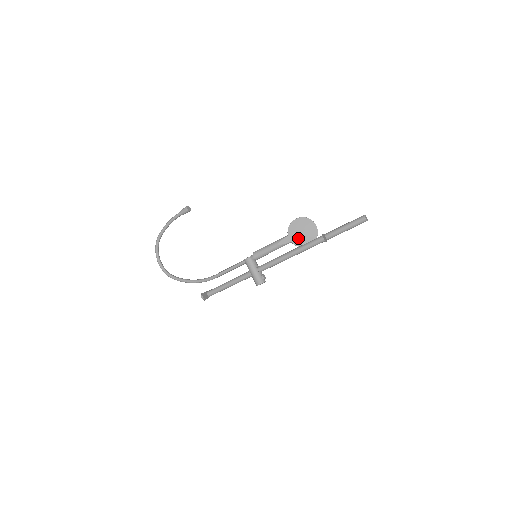
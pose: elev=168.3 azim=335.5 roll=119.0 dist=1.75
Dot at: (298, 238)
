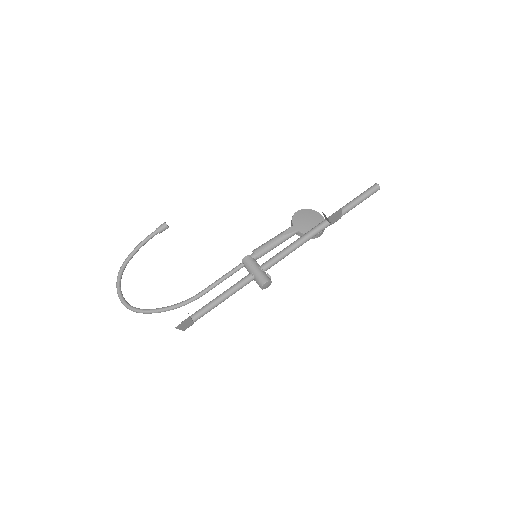
Dot at: (305, 226)
